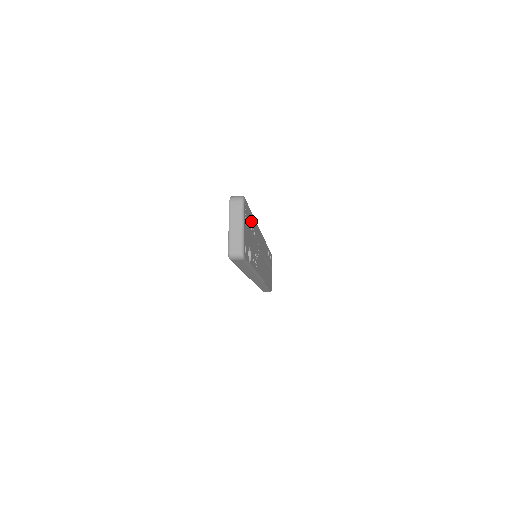
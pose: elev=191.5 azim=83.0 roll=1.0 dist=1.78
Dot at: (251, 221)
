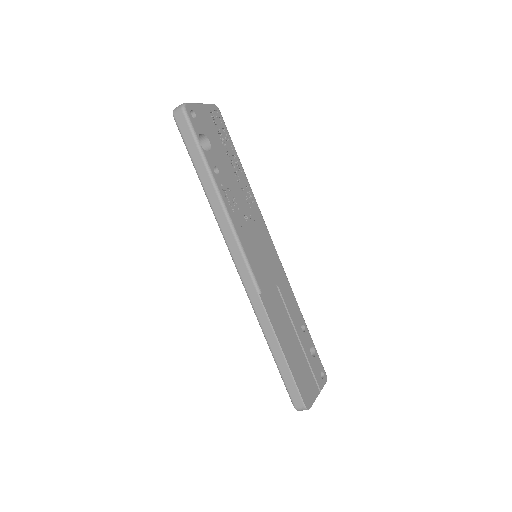
Dot at: (232, 154)
